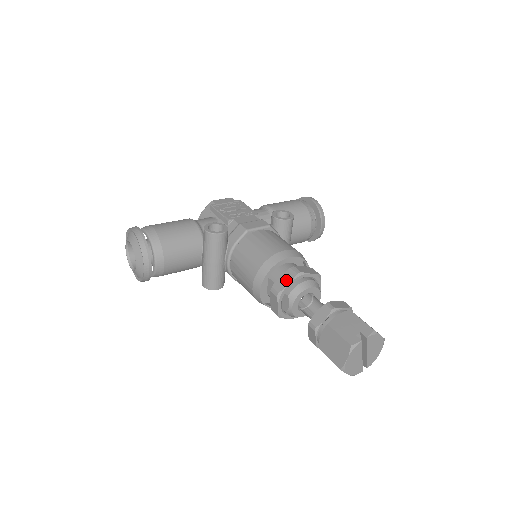
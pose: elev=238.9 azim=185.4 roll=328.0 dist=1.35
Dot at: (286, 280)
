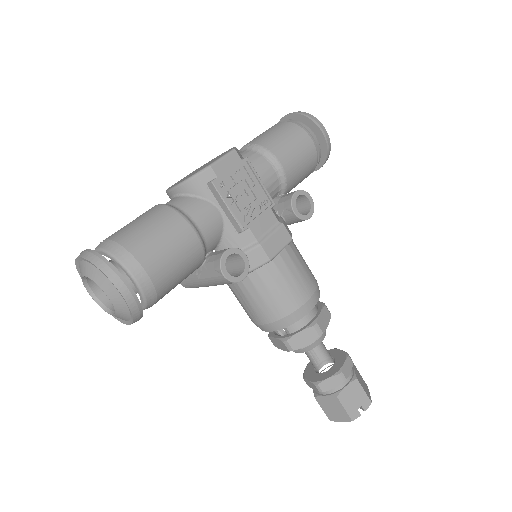
Dot at: (305, 340)
